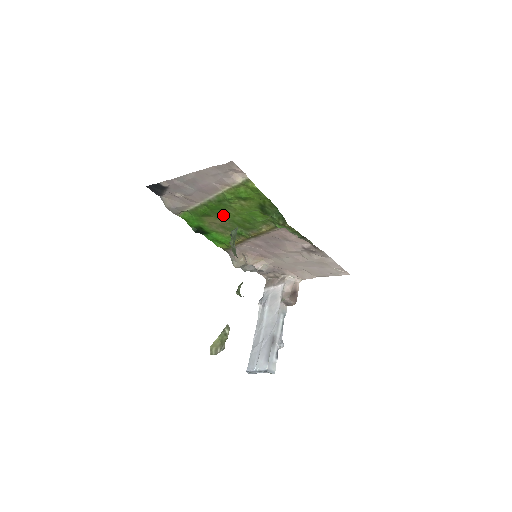
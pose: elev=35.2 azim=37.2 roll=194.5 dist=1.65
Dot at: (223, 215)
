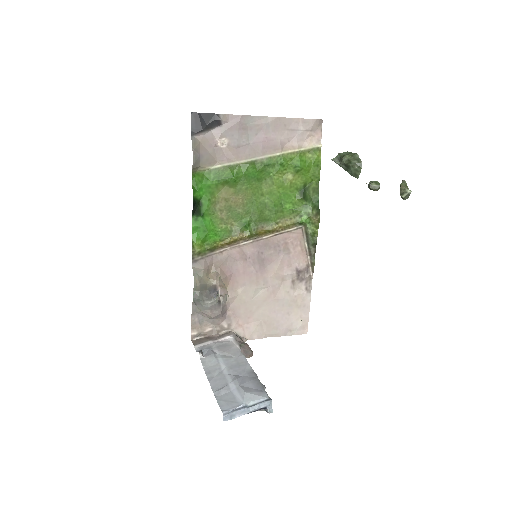
Dot at: (250, 189)
